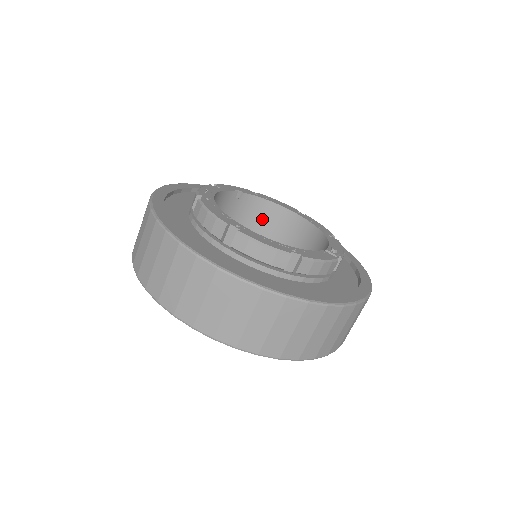
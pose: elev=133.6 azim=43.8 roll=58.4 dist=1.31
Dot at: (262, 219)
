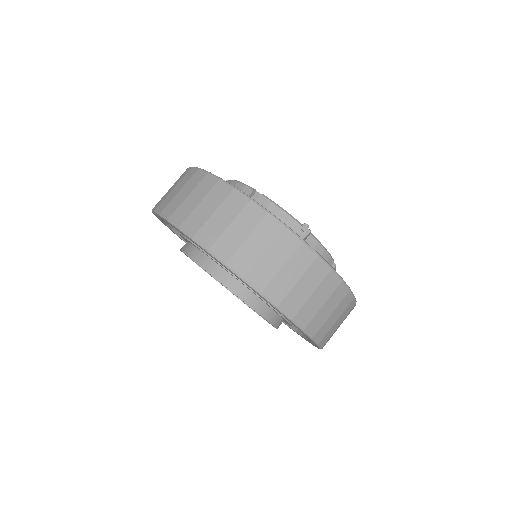
Dot at: occluded
